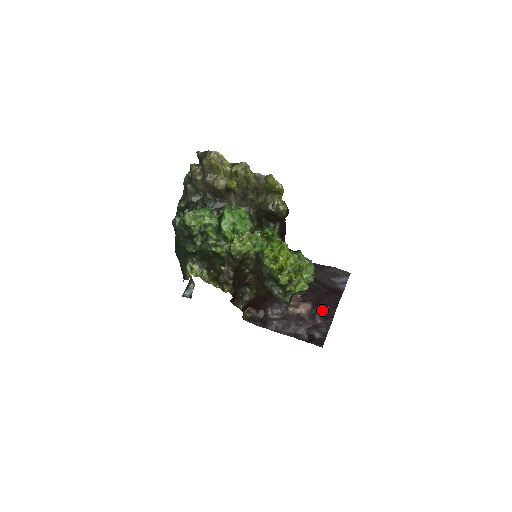
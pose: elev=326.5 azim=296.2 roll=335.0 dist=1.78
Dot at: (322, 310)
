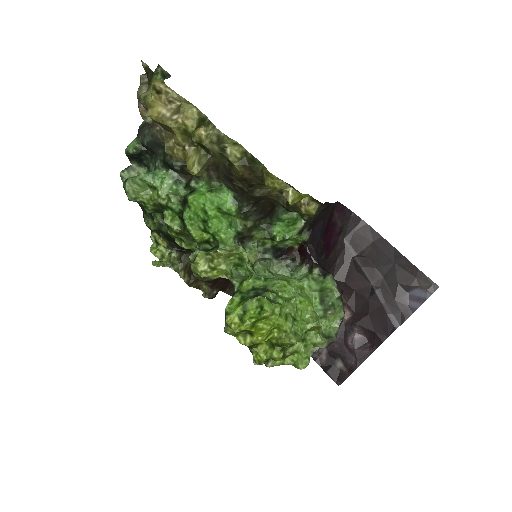
Dot at: (362, 331)
